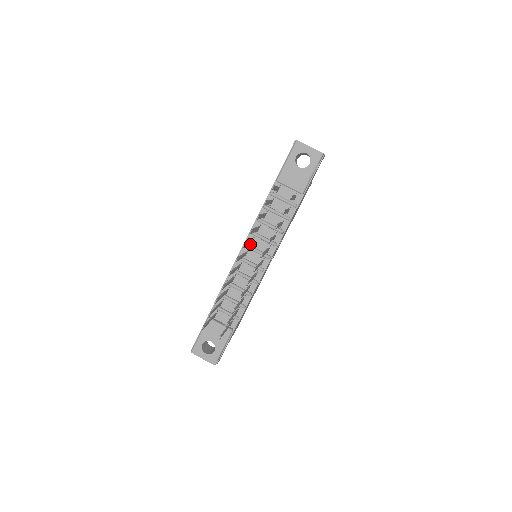
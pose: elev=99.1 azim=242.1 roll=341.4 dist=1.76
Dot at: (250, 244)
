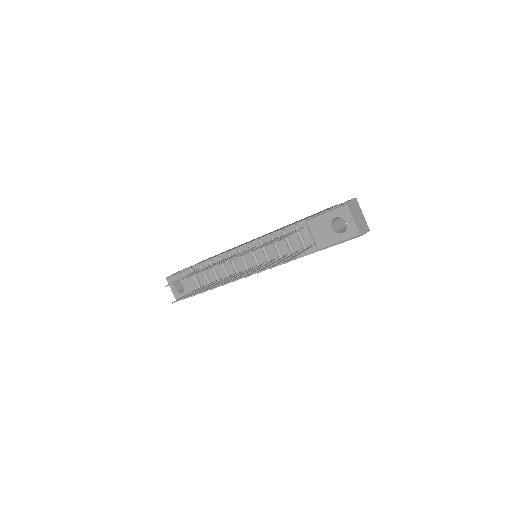
Dot at: occluded
